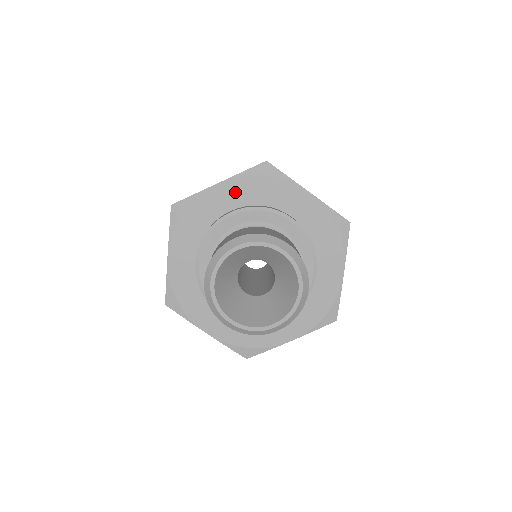
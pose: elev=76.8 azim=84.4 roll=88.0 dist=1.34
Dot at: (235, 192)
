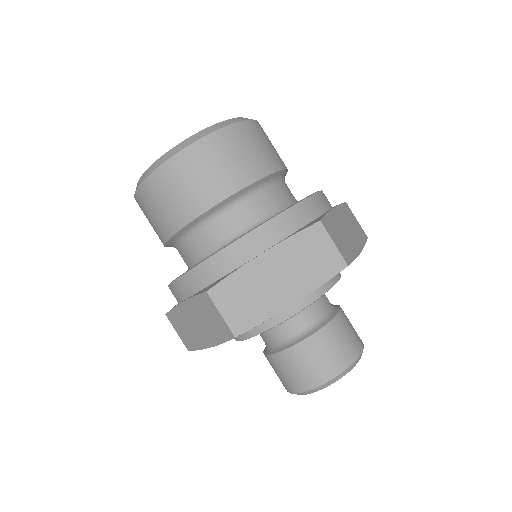
Dot at: occluded
